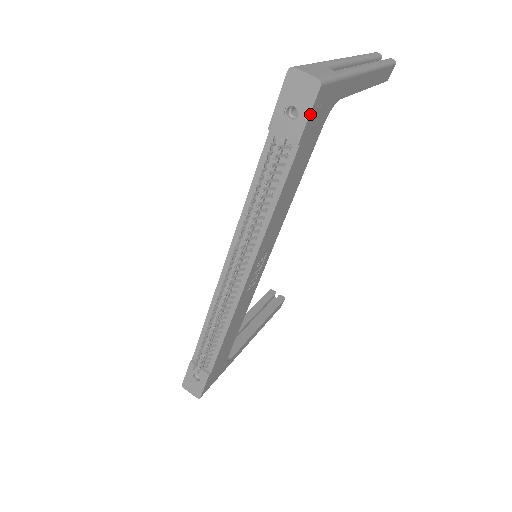
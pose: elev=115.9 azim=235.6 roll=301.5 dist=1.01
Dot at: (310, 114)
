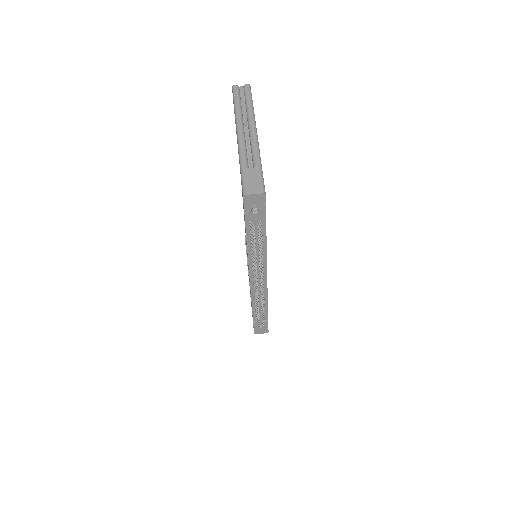
Dot at: occluded
